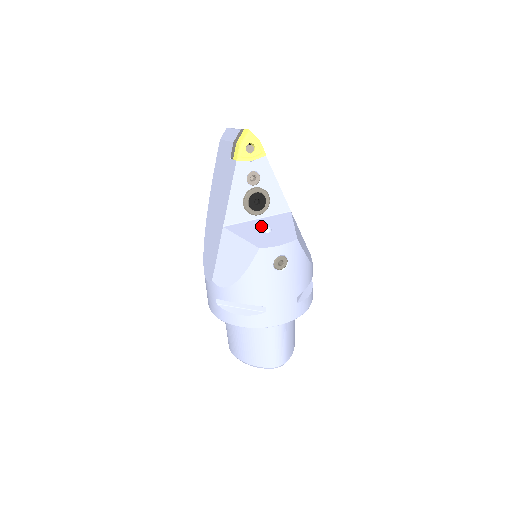
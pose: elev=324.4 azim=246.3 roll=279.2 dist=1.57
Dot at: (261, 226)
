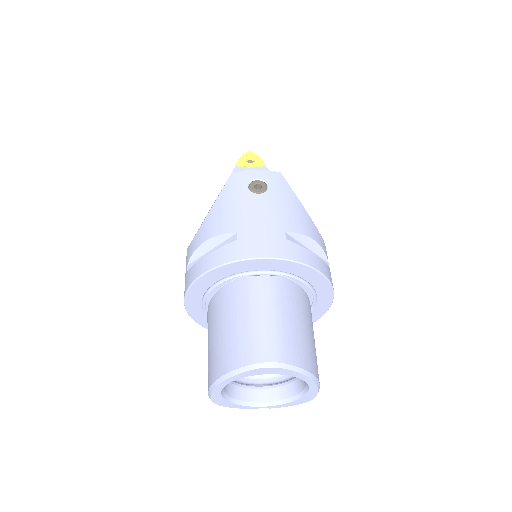
Dot at: occluded
